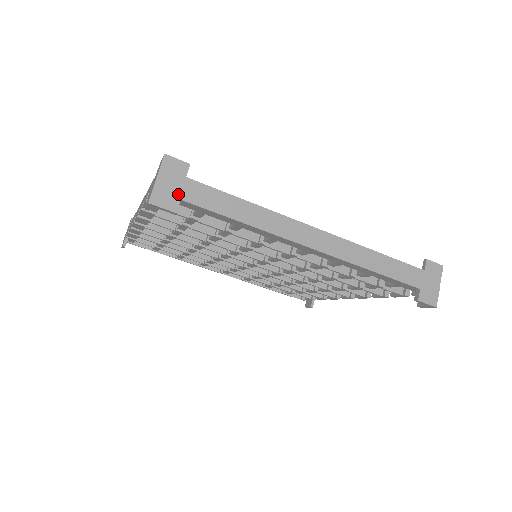
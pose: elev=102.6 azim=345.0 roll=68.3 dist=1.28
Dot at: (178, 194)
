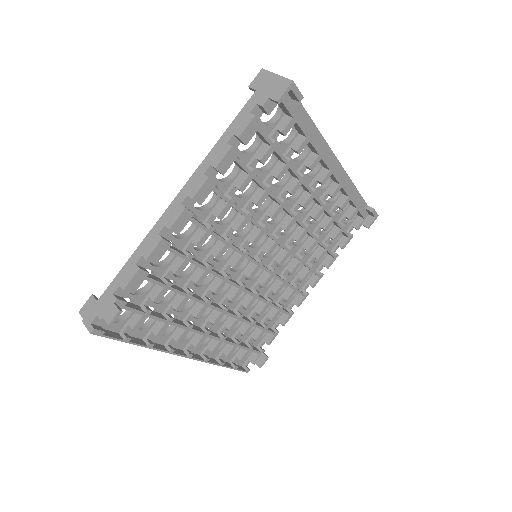
Dot at: occluded
